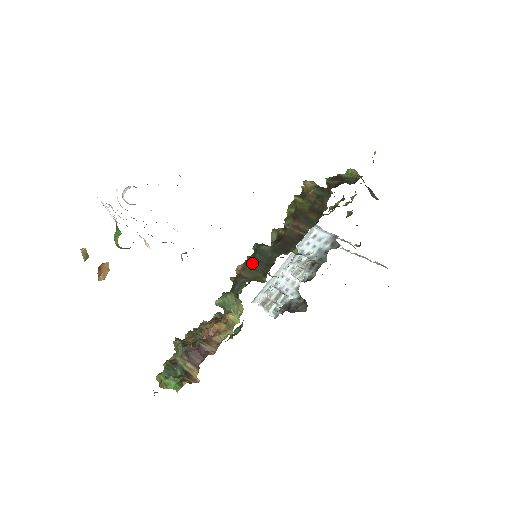
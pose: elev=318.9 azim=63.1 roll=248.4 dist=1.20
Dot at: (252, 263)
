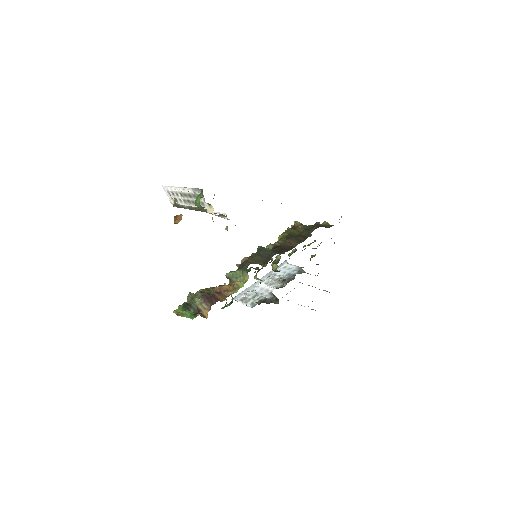
Dot at: (256, 256)
